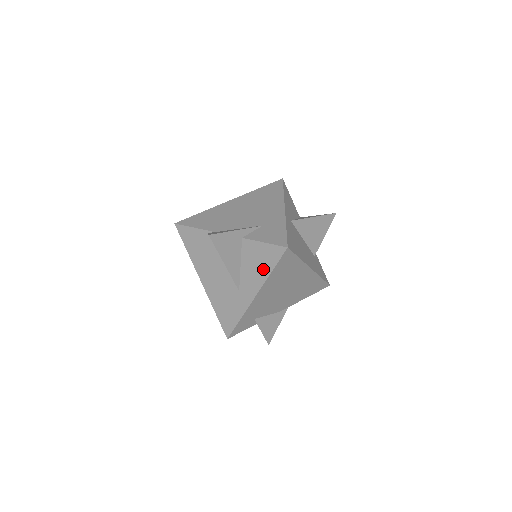
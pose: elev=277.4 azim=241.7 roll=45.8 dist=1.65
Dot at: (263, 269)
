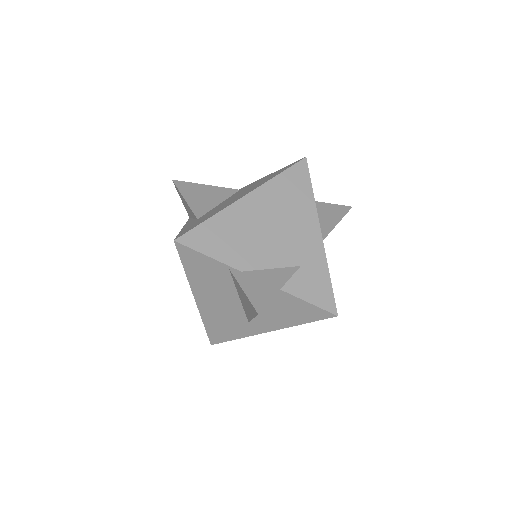
Dot at: (293, 319)
